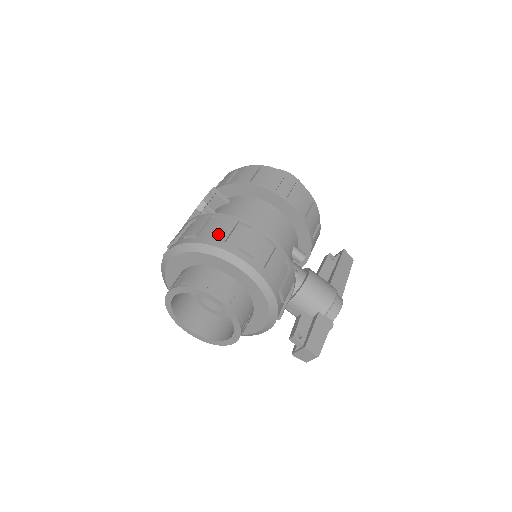
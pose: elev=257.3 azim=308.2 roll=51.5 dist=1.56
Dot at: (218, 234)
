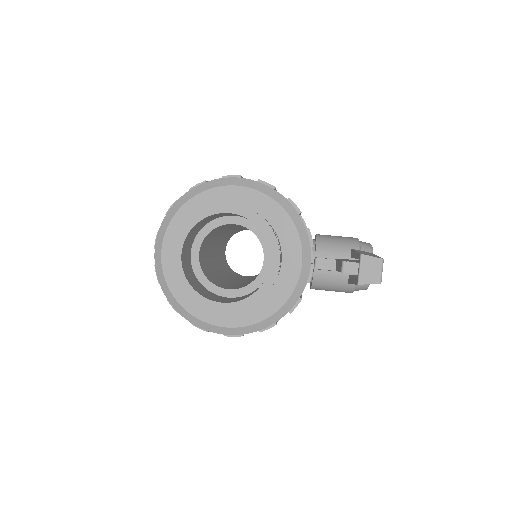
Dot at: (197, 185)
